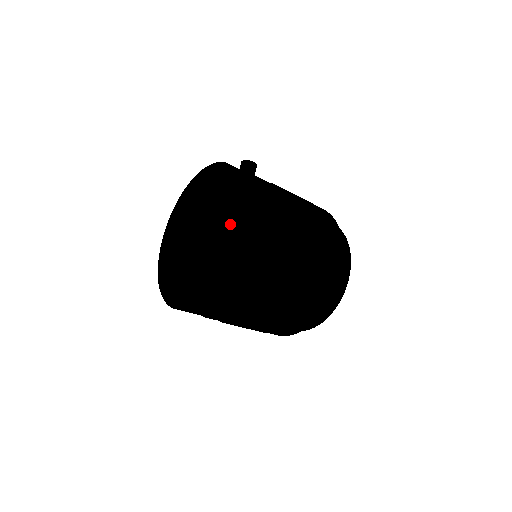
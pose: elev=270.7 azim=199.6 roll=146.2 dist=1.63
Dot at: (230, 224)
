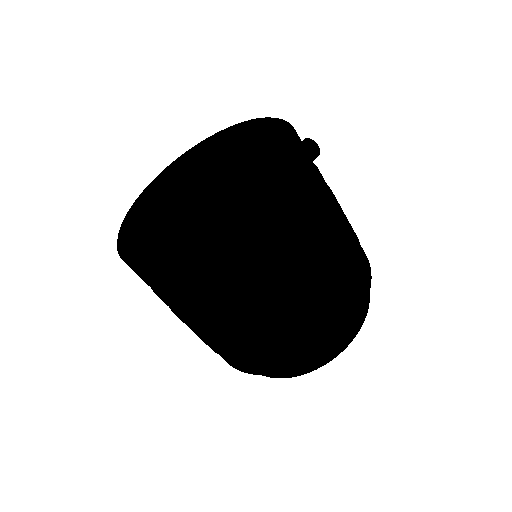
Dot at: (251, 198)
